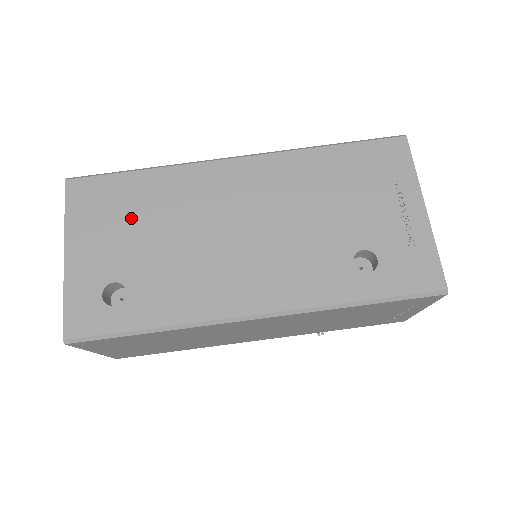
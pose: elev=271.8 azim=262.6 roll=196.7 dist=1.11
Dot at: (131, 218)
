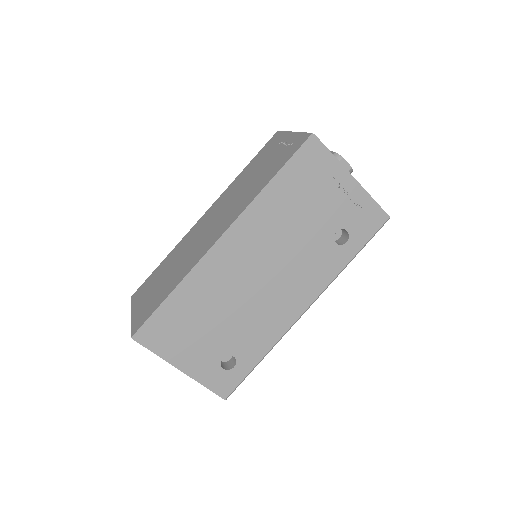
Dot at: (197, 324)
